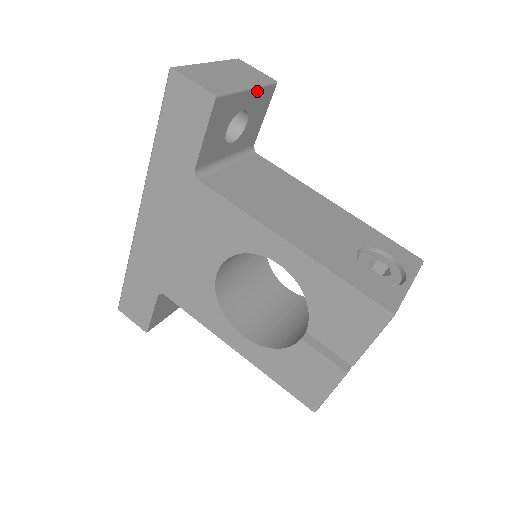
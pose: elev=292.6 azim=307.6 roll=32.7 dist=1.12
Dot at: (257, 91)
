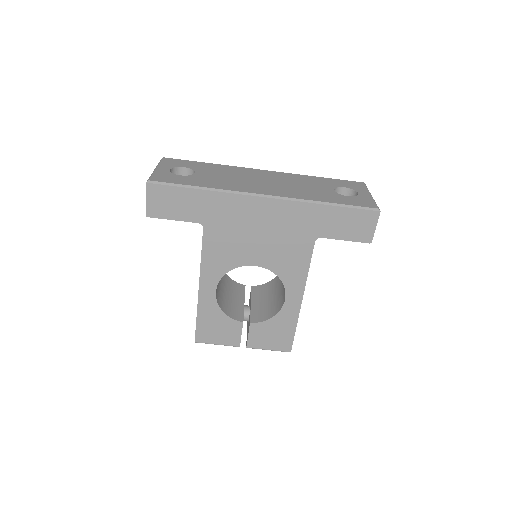
Dot at: occluded
